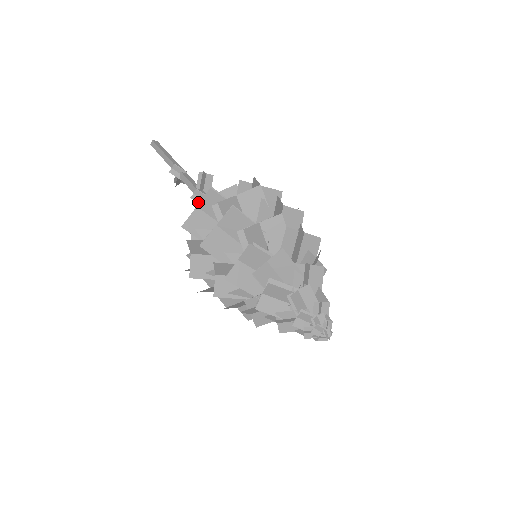
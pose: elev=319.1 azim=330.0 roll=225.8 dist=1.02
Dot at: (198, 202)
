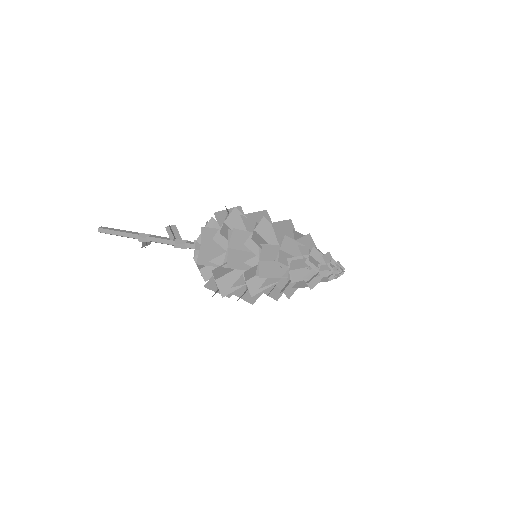
Dot at: (181, 248)
